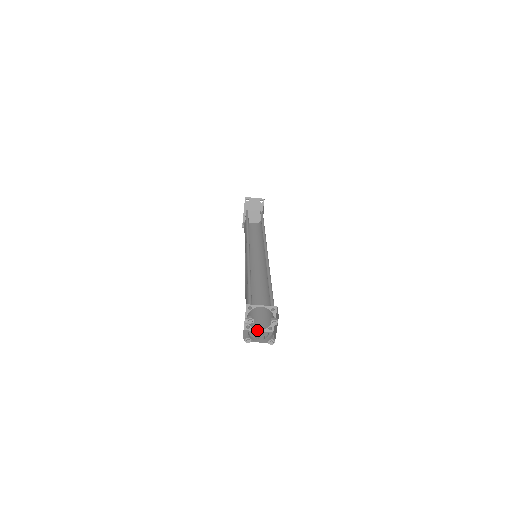
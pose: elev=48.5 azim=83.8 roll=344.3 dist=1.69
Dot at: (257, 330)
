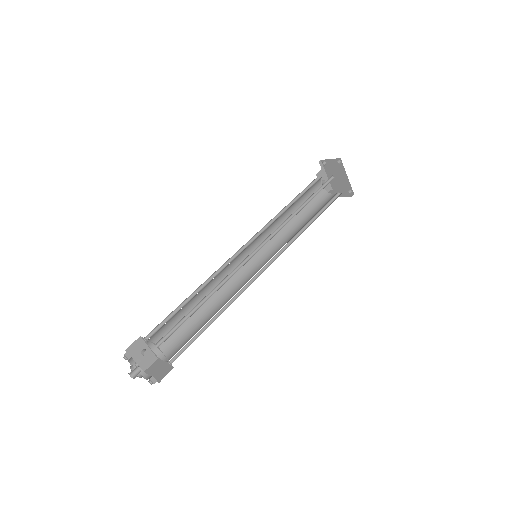
Dot at: (164, 362)
